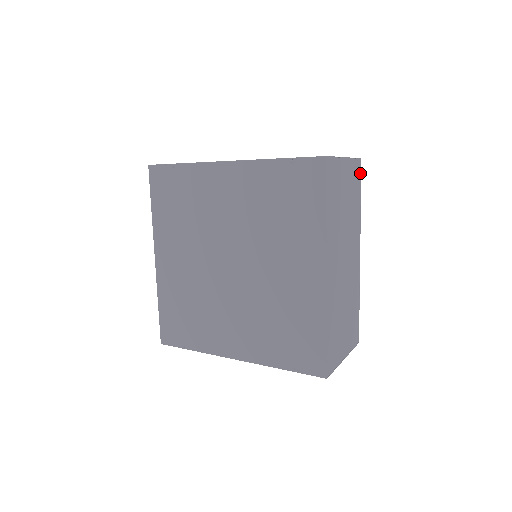
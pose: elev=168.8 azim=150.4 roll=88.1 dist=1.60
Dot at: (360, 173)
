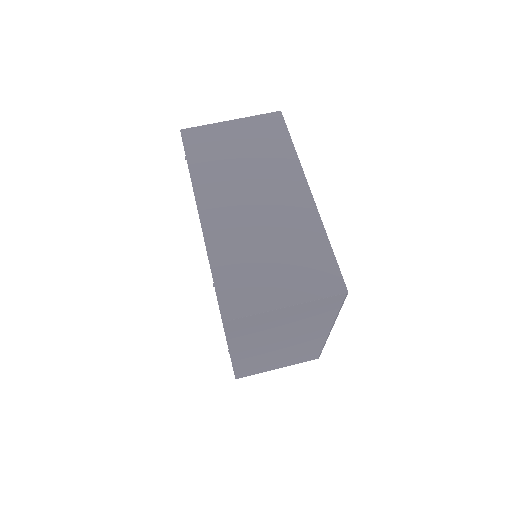
Dot at: (342, 300)
